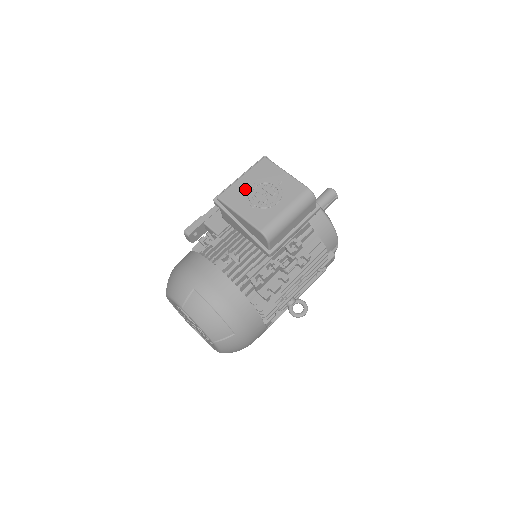
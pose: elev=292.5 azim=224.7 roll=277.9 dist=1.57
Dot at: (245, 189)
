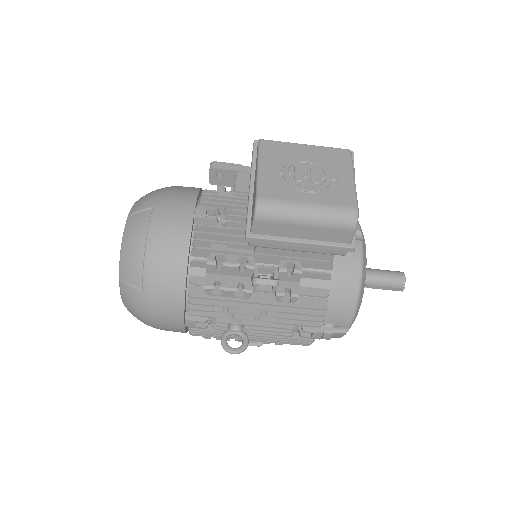
Dot at: (294, 155)
